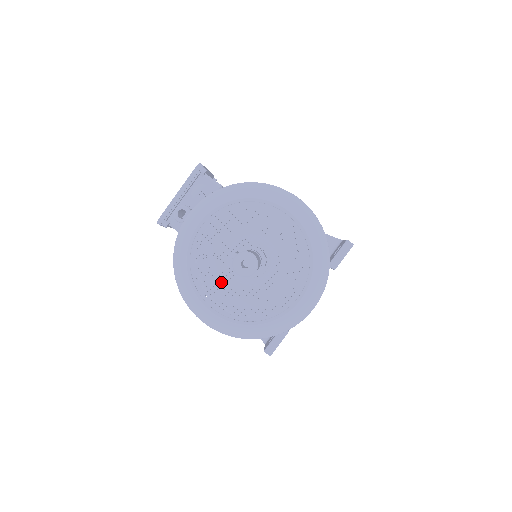
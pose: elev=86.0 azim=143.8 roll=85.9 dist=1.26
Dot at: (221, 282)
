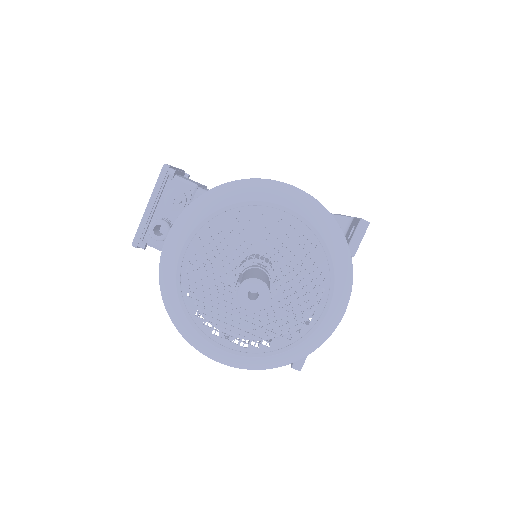
Dot at: (226, 313)
